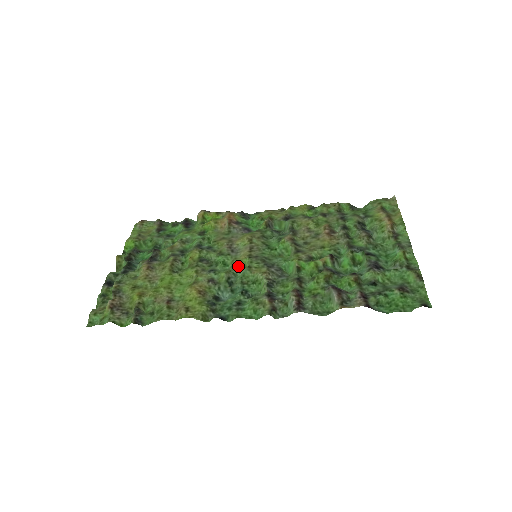
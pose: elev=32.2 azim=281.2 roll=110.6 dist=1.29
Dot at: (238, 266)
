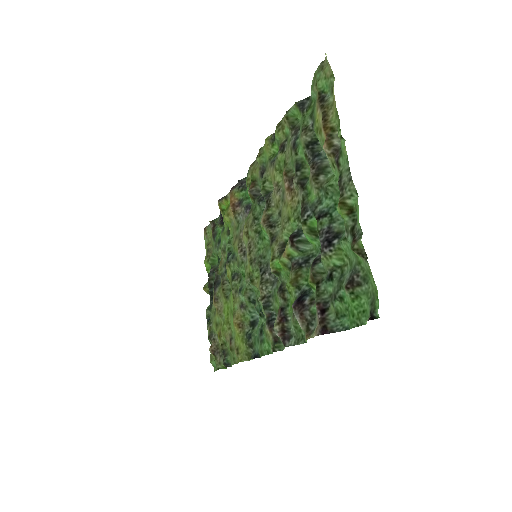
Dot at: (249, 279)
